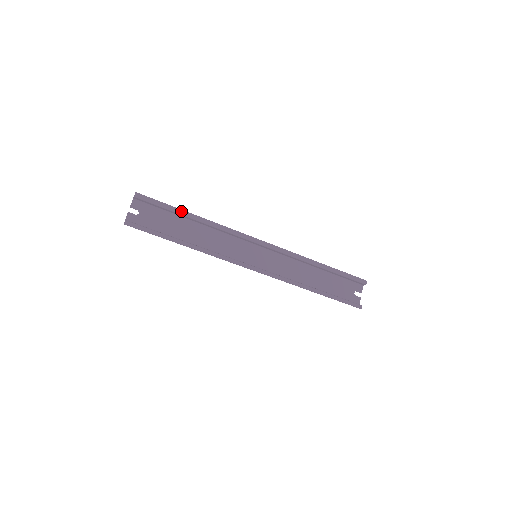
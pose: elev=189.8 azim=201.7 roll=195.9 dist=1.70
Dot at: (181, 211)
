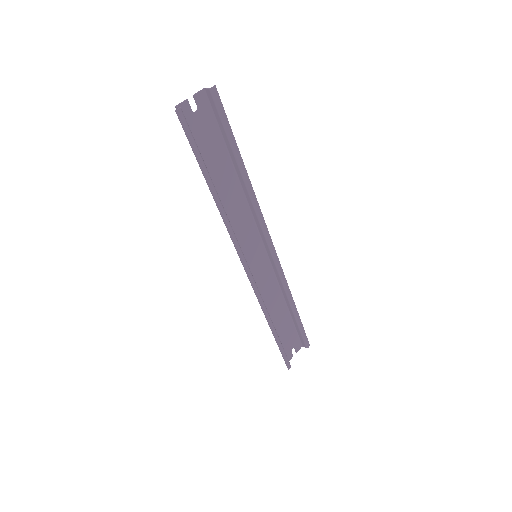
Dot at: (237, 151)
